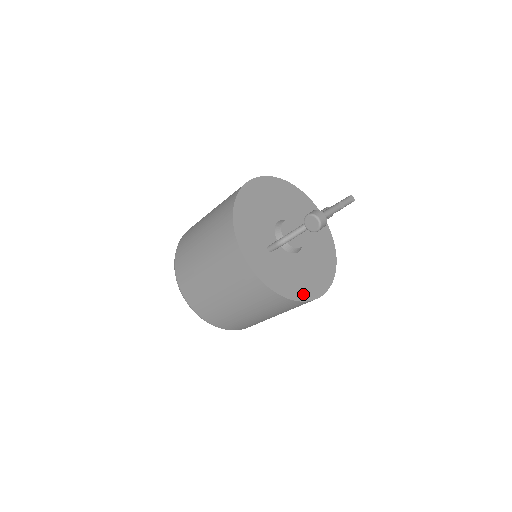
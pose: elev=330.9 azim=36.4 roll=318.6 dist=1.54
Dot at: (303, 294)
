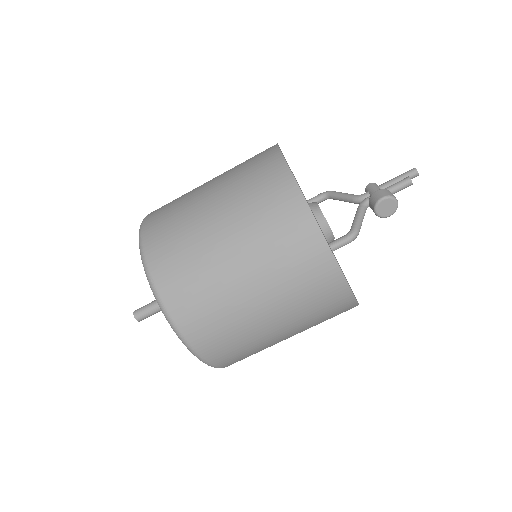
Dot at: occluded
